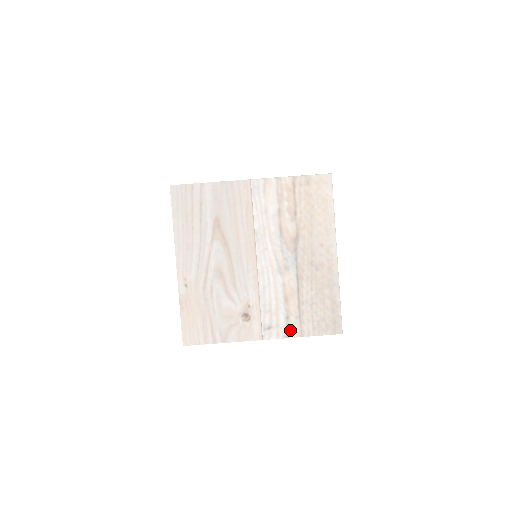
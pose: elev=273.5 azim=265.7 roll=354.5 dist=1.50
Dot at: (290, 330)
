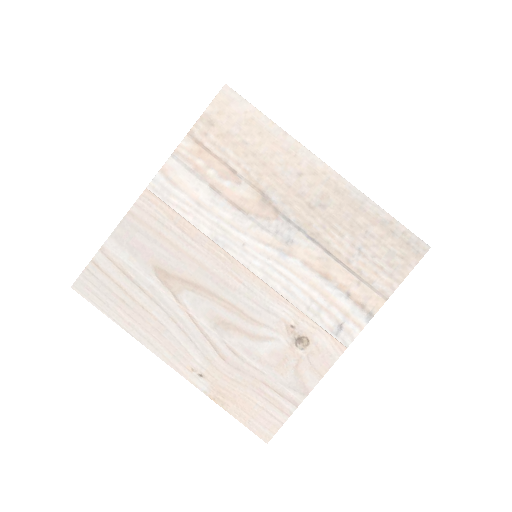
Dot at: (366, 305)
